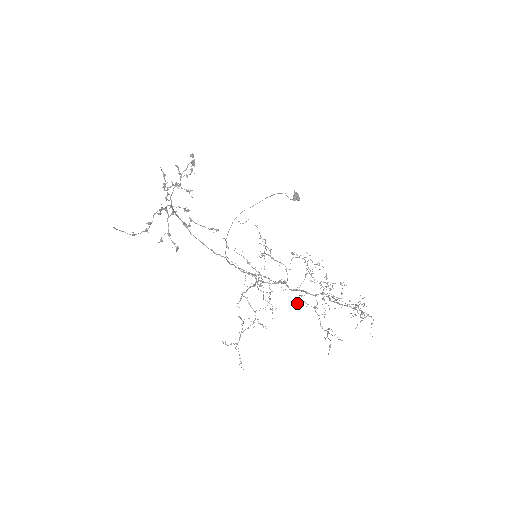
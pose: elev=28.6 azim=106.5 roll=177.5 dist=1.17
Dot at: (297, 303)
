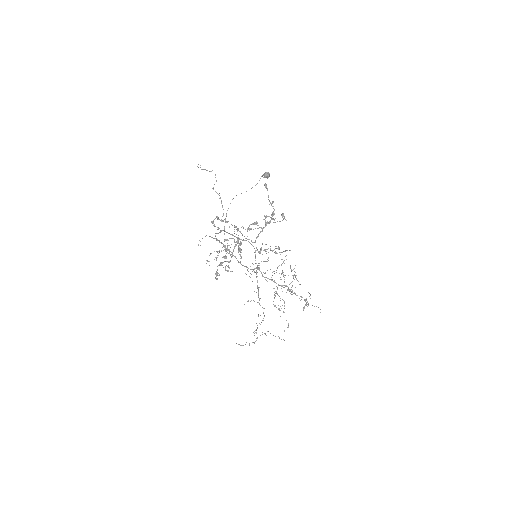
Dot at: occluded
